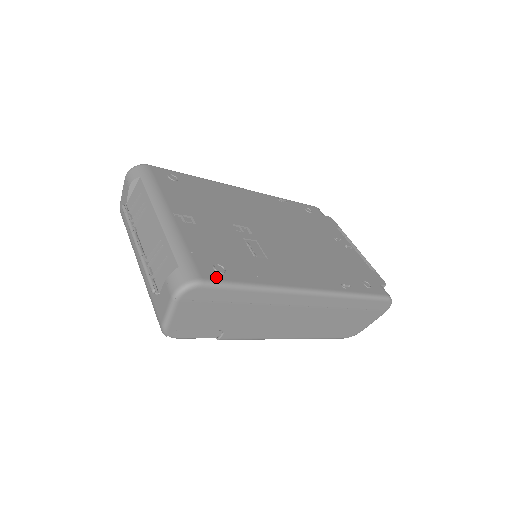
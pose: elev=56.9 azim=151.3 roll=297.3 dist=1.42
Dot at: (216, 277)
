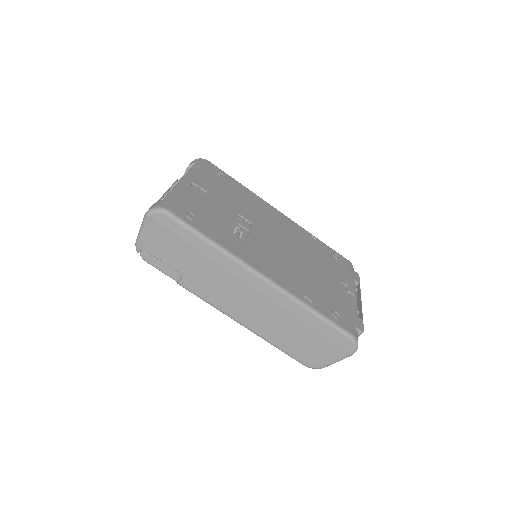
Dot at: (182, 216)
